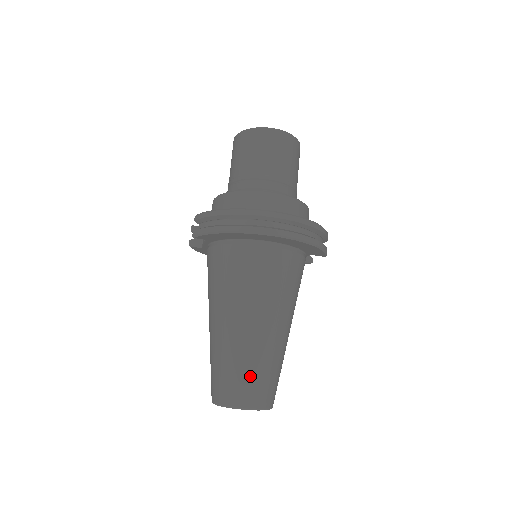
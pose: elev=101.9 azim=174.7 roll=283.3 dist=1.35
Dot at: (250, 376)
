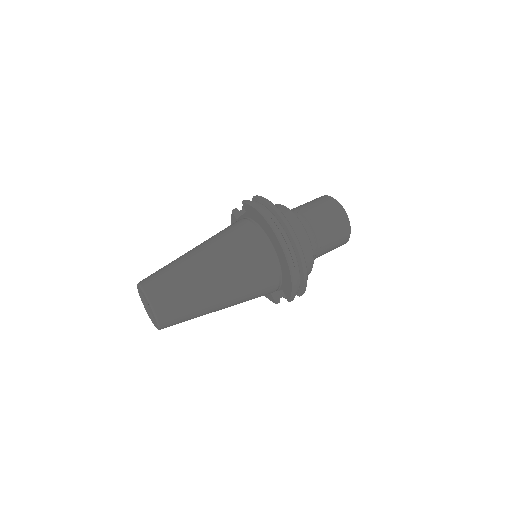
Dot at: (175, 291)
